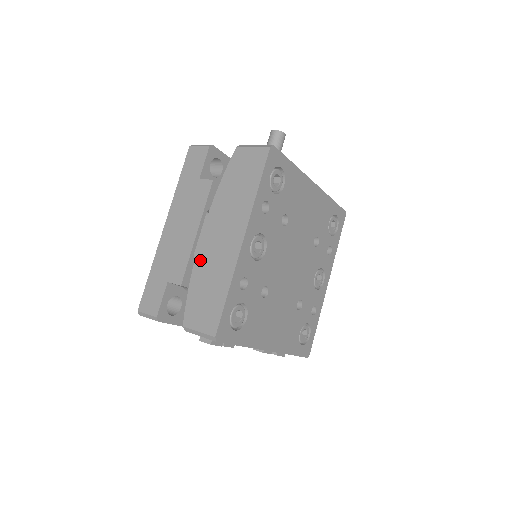
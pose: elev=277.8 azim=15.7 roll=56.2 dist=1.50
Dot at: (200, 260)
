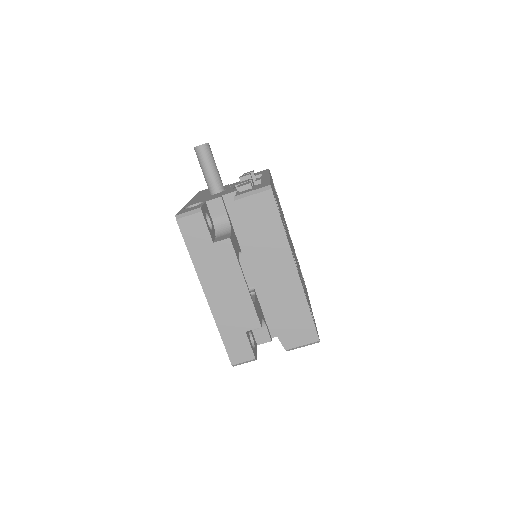
Dot at: (266, 302)
